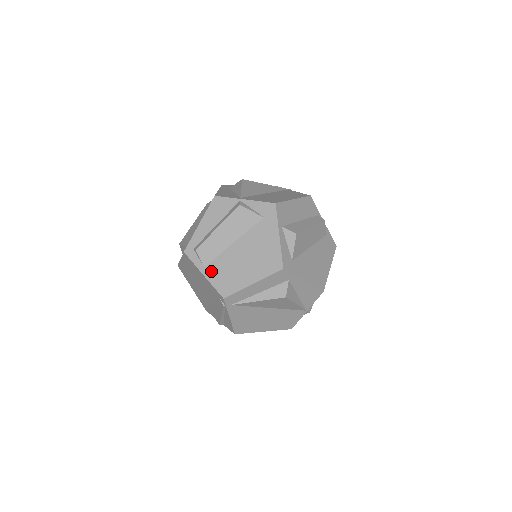
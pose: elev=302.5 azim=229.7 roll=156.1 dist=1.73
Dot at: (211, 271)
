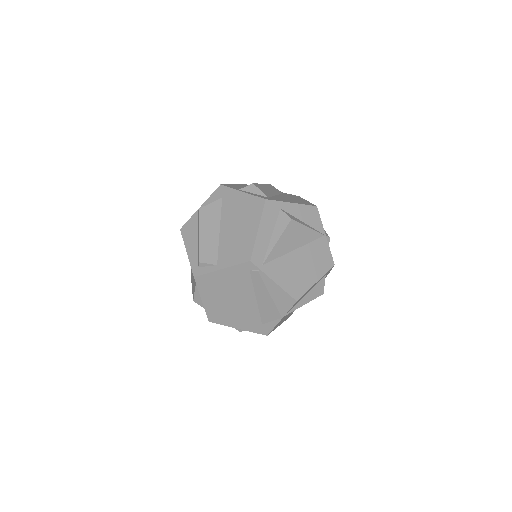
Dot at: (224, 261)
